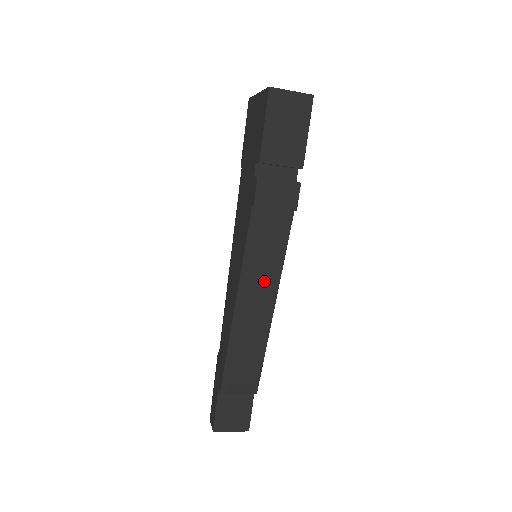
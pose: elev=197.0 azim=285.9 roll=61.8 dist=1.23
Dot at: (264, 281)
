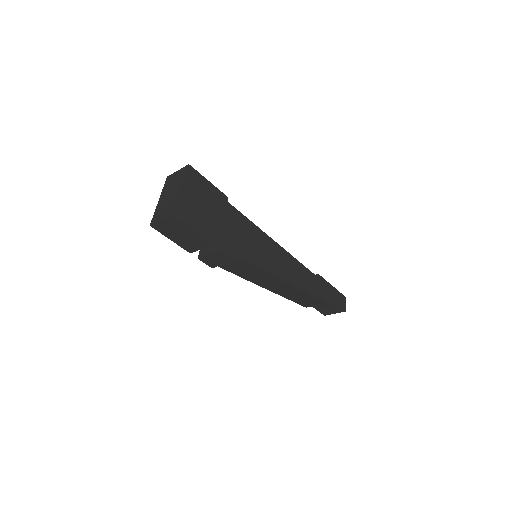
Dot at: (264, 278)
